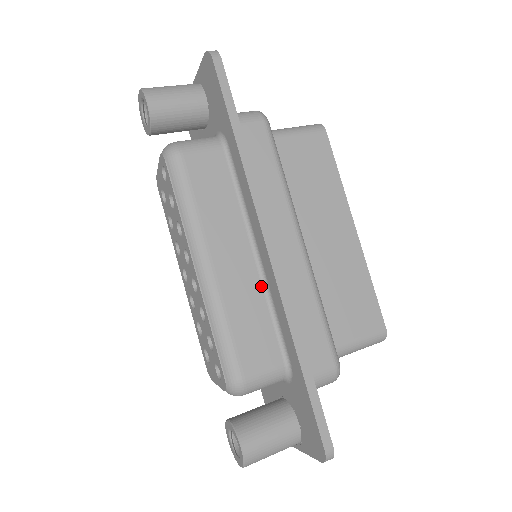
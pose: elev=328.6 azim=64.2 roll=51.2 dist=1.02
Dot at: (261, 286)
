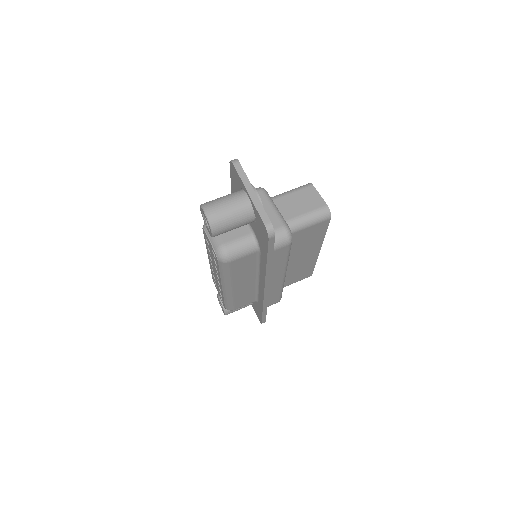
Dot at: (255, 287)
